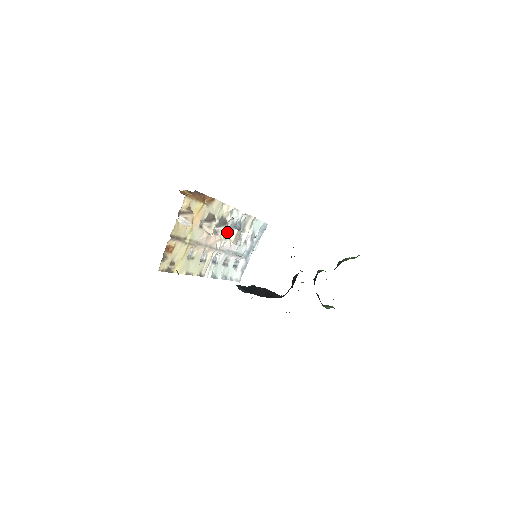
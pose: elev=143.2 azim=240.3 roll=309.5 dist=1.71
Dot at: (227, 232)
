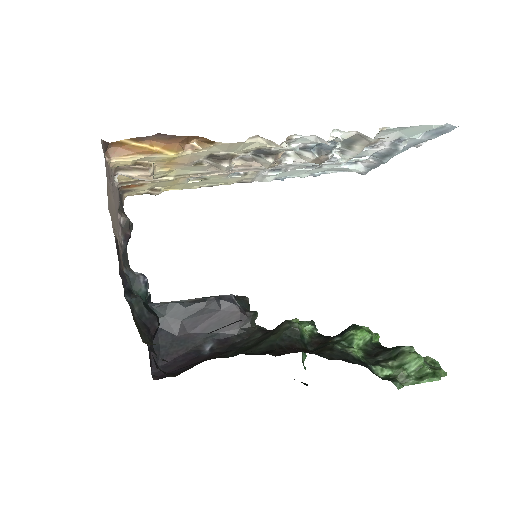
Dot at: occluded
